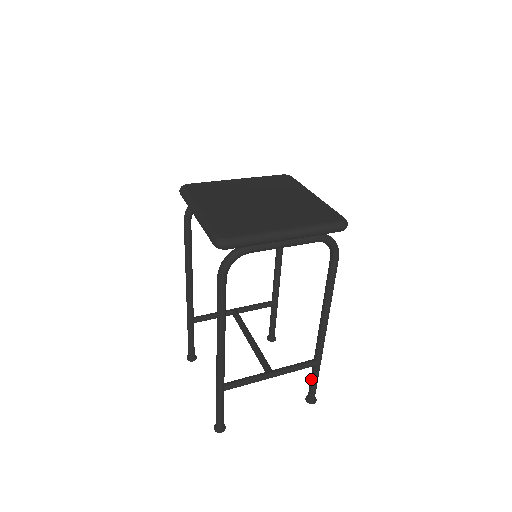
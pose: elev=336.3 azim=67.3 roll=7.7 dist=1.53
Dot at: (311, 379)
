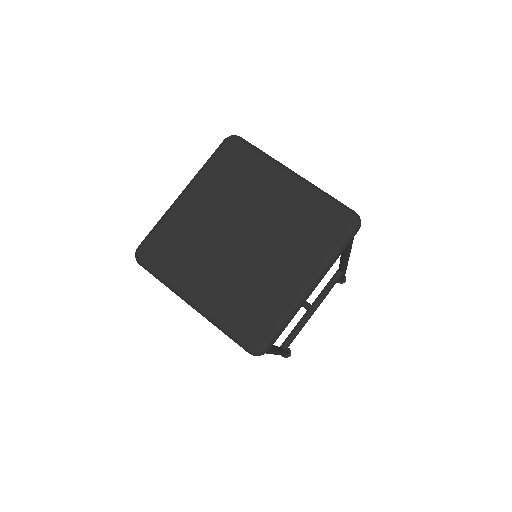
Dot at: occluded
